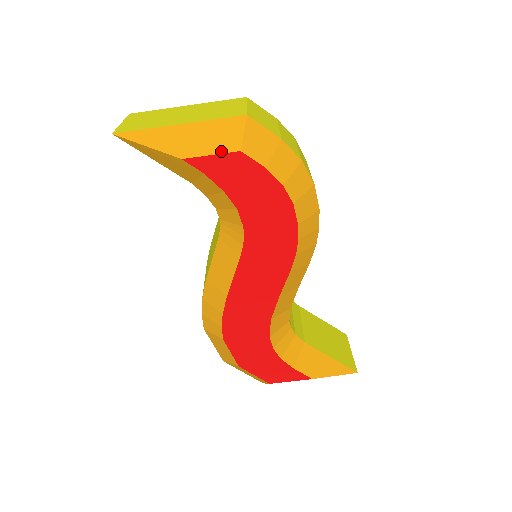
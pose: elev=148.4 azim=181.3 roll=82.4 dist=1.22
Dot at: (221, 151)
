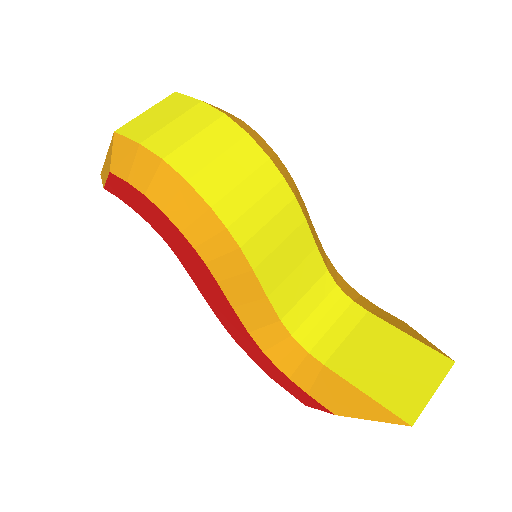
Dot at: (108, 175)
